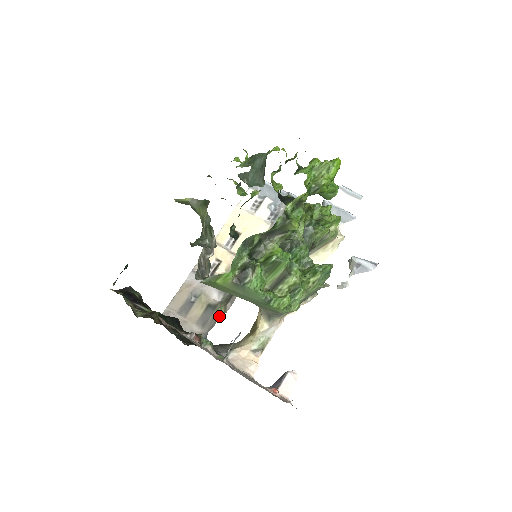
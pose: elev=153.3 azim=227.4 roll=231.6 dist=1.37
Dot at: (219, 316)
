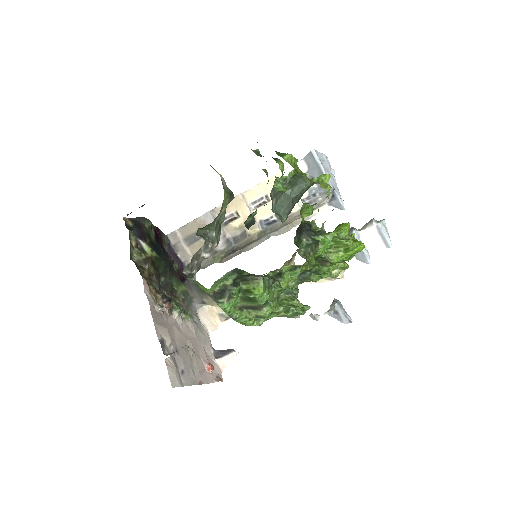
Dot at: (214, 262)
